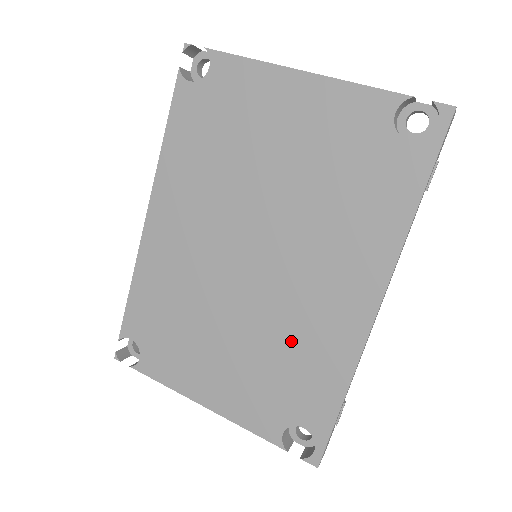
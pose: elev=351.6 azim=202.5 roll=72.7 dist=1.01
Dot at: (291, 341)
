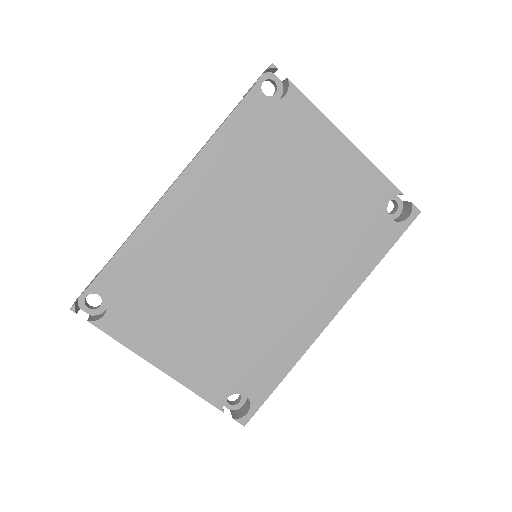
Dot at: (263, 329)
